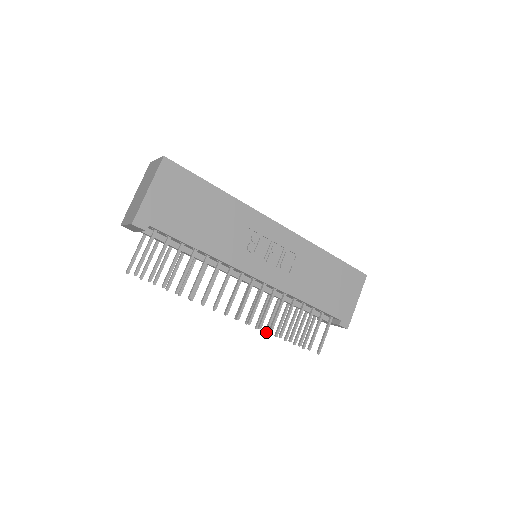
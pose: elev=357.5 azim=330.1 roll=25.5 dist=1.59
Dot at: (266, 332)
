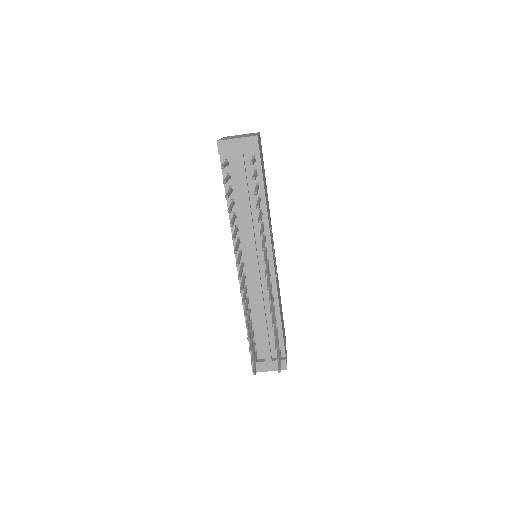
Dot at: (248, 327)
